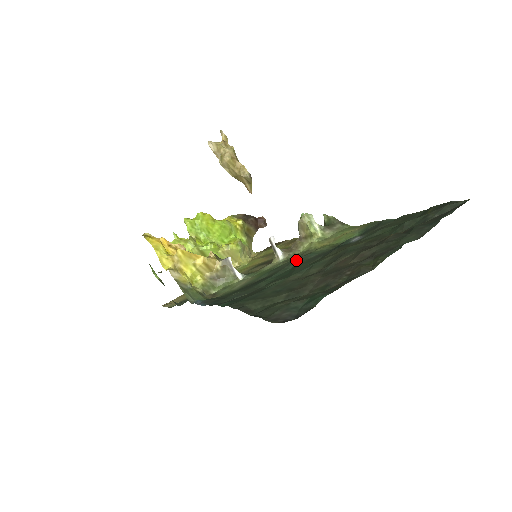
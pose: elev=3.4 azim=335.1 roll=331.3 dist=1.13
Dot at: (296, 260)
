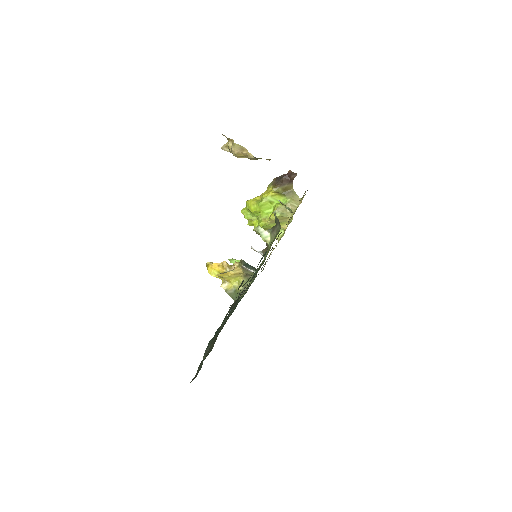
Dot at: occluded
